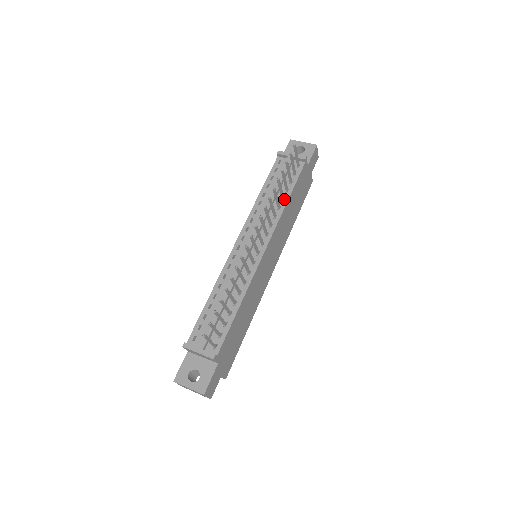
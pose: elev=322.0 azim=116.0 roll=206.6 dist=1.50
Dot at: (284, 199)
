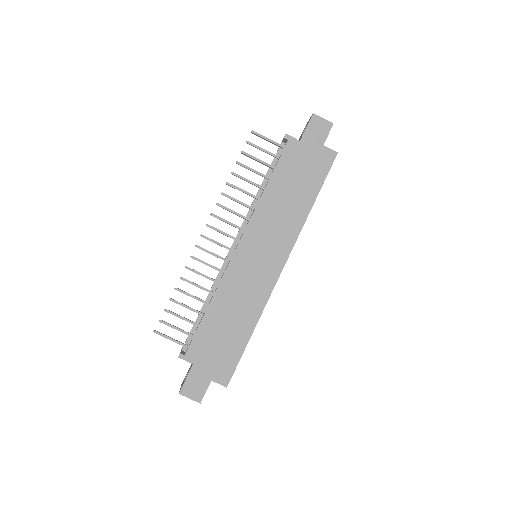
Dot at: (264, 188)
